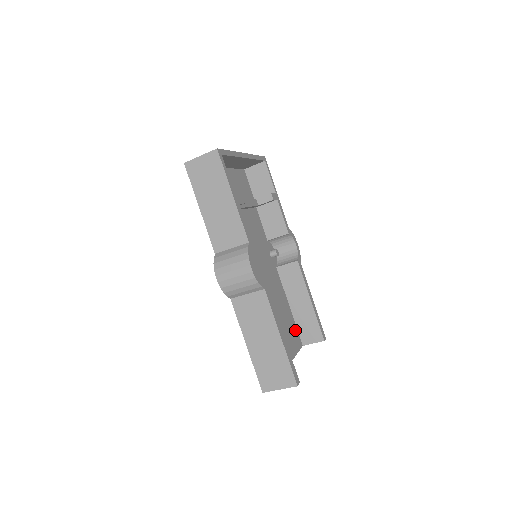
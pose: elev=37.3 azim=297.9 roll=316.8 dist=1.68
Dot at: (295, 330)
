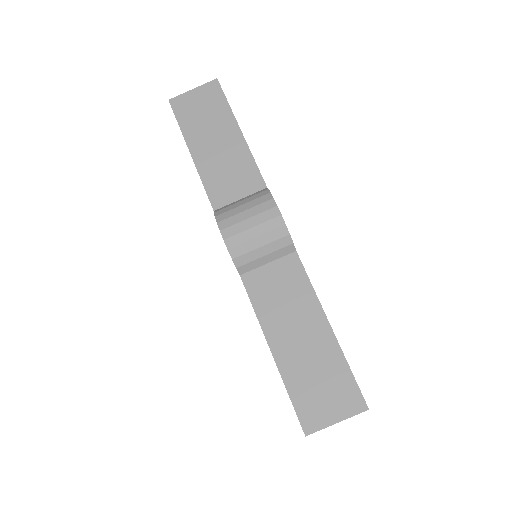
Dot at: occluded
